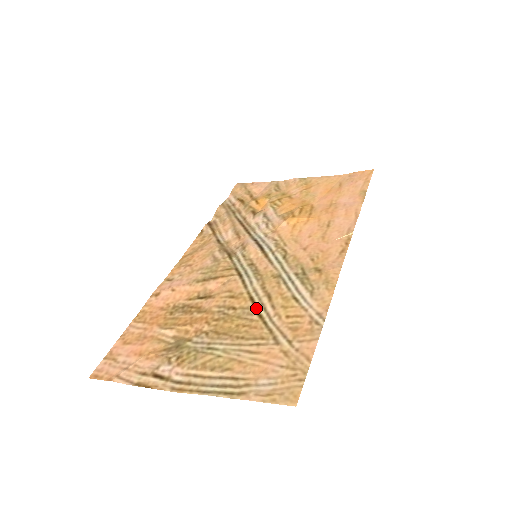
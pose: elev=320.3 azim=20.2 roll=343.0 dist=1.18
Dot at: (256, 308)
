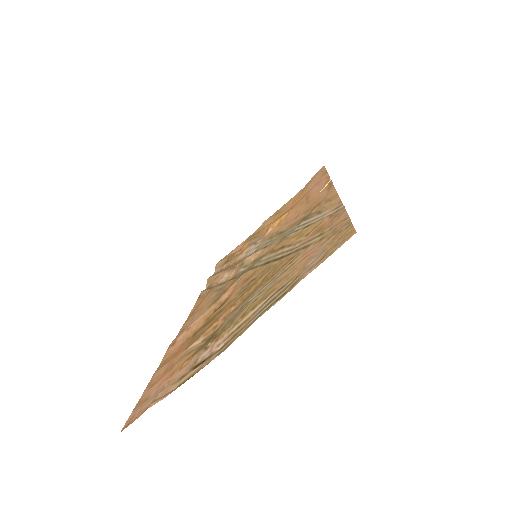
Dot at: (274, 260)
